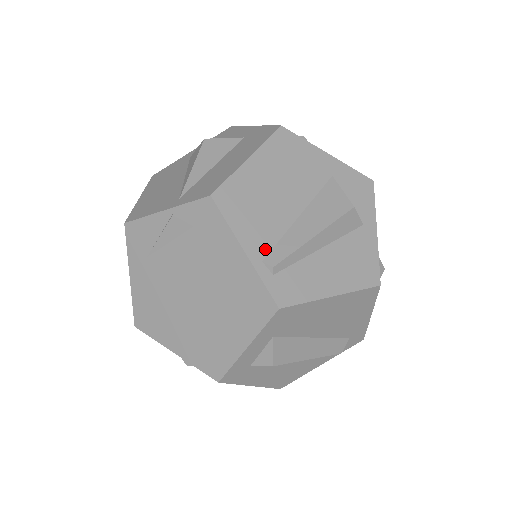
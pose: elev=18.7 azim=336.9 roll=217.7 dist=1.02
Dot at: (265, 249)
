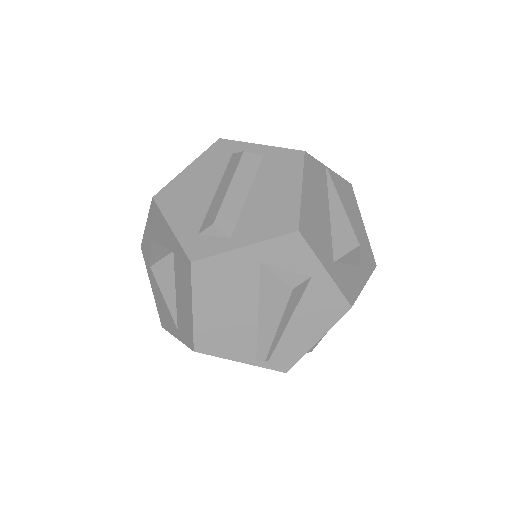
Dot at: (252, 352)
